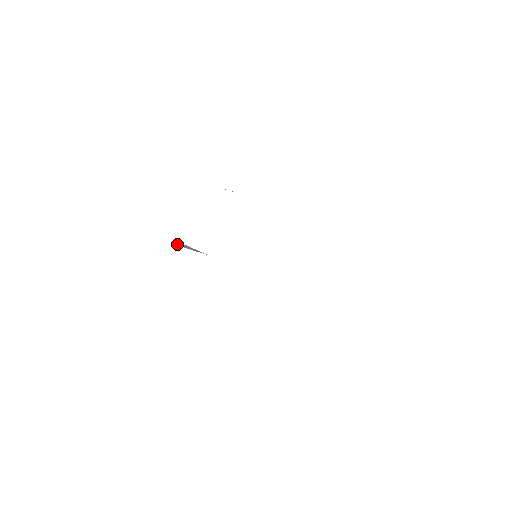
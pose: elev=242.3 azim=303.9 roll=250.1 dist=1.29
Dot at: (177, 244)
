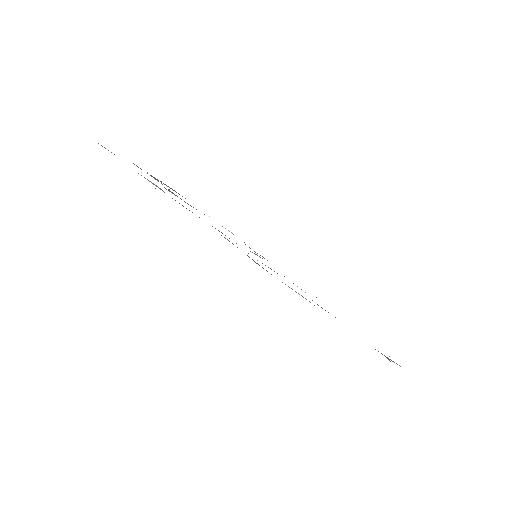
Dot at: occluded
